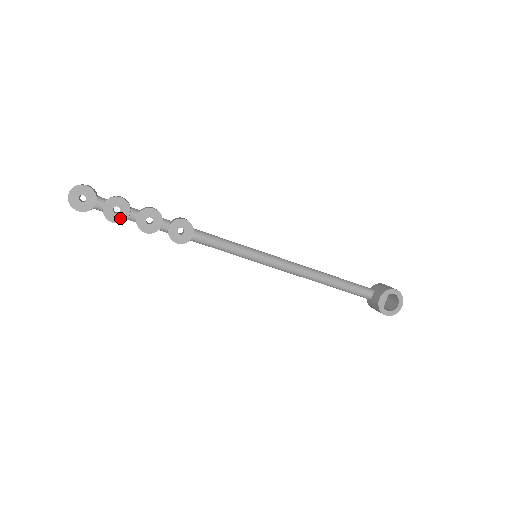
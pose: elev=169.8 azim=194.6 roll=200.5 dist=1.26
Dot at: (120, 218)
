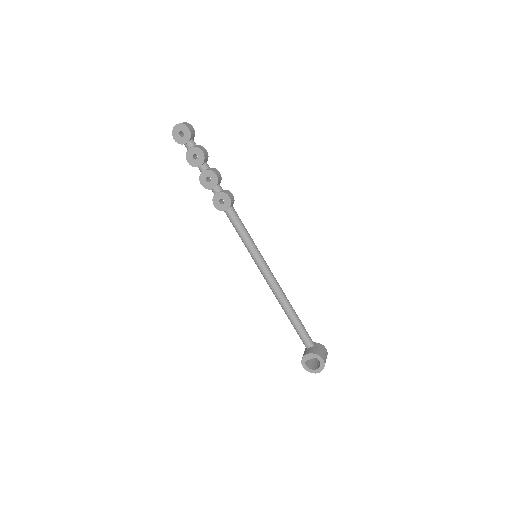
Dot at: (193, 163)
